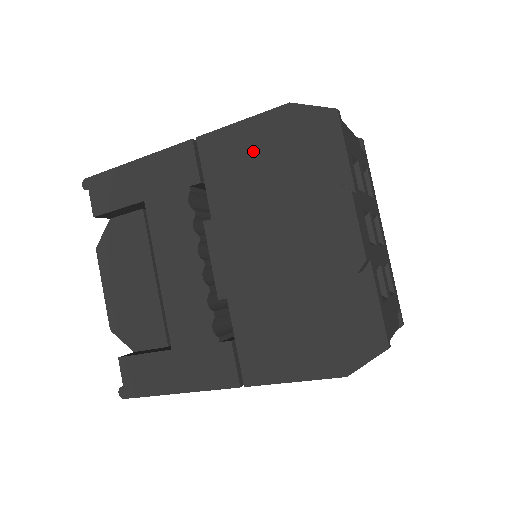
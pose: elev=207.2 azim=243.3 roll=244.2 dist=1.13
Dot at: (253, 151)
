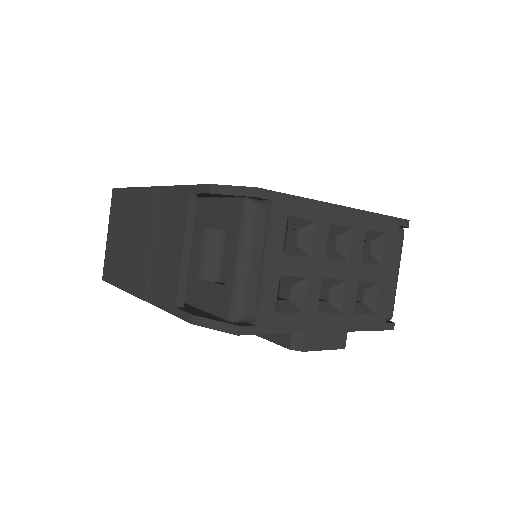
Dot at: occluded
